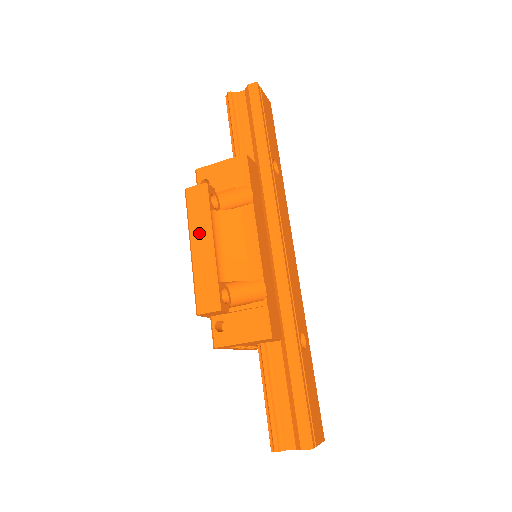
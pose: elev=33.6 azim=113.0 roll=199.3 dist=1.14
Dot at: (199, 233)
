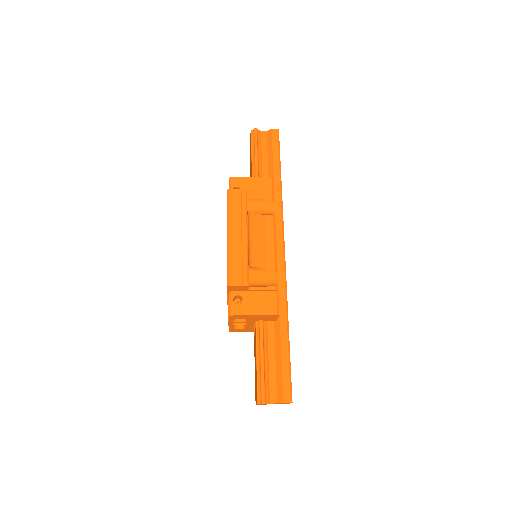
Dot at: (237, 225)
